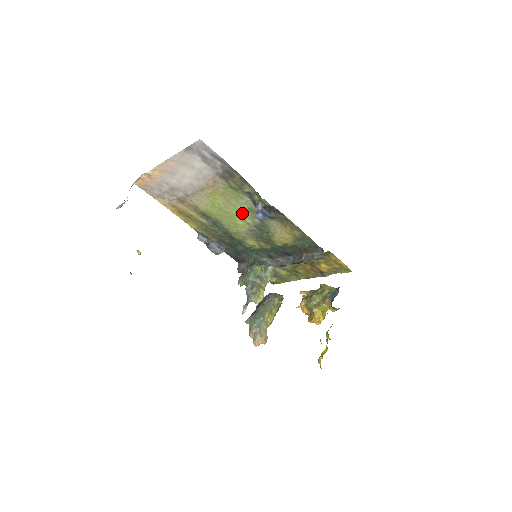
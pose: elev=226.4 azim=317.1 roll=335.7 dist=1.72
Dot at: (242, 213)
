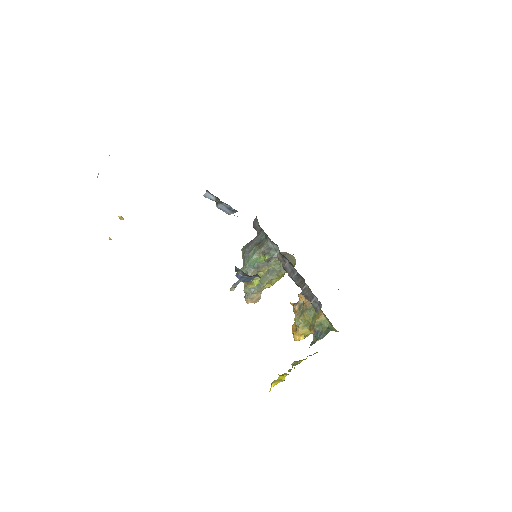
Dot at: occluded
